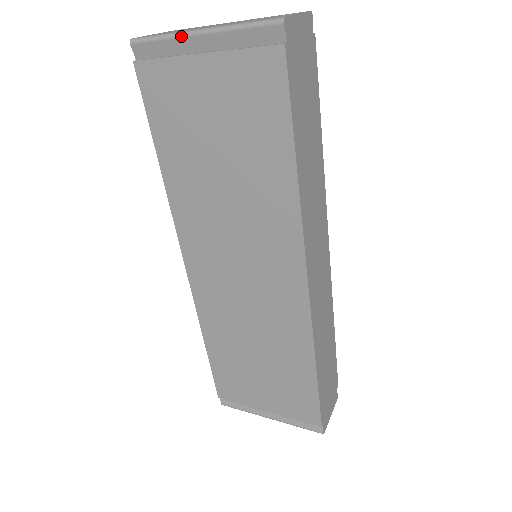
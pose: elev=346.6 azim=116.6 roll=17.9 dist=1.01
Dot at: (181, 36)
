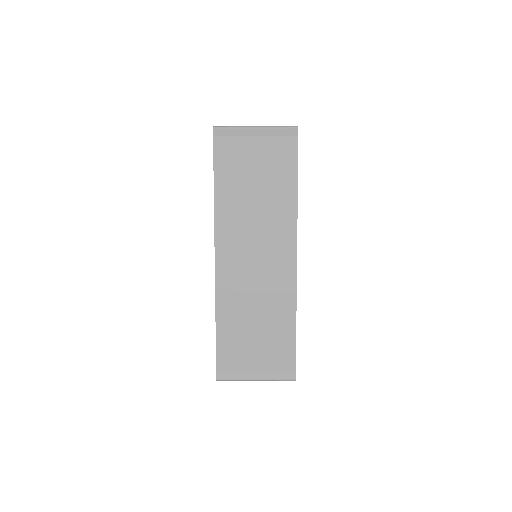
Dot at: (245, 128)
